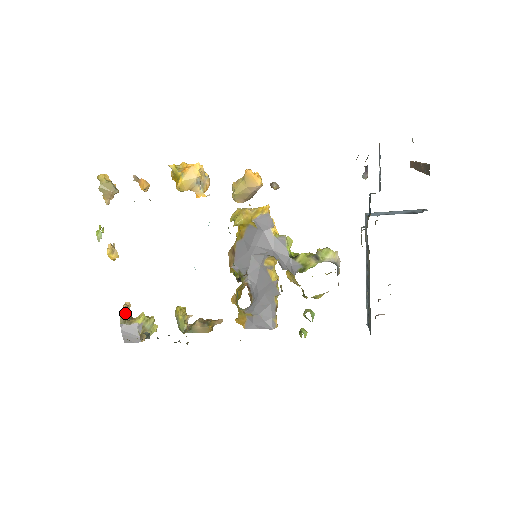
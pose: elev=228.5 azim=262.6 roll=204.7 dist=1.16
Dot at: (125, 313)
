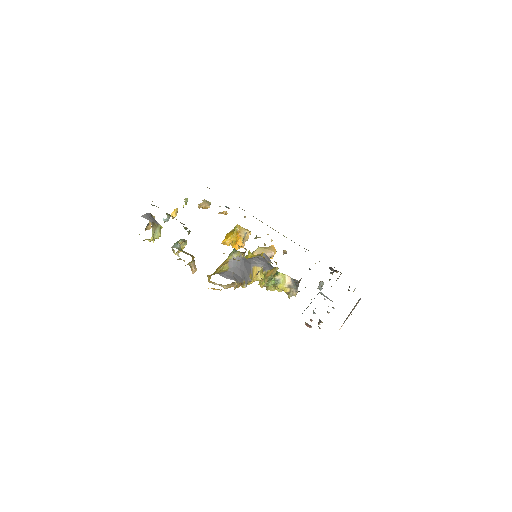
Dot at: occluded
